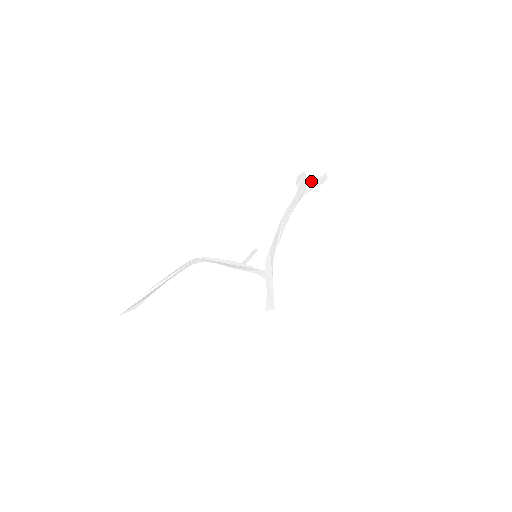
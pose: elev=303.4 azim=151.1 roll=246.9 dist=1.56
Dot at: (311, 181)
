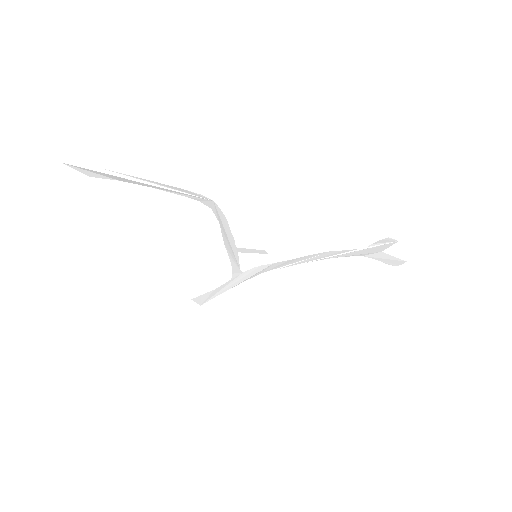
Dot at: occluded
